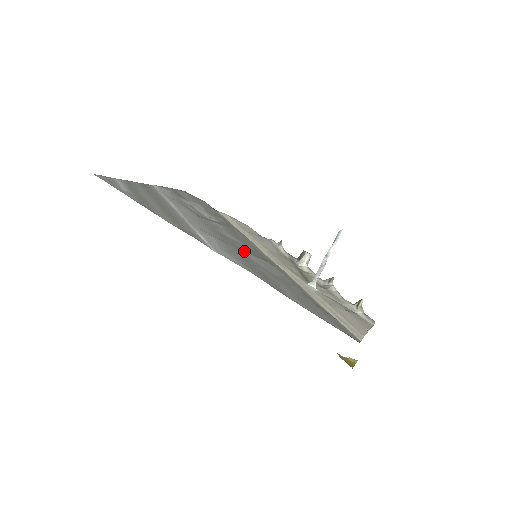
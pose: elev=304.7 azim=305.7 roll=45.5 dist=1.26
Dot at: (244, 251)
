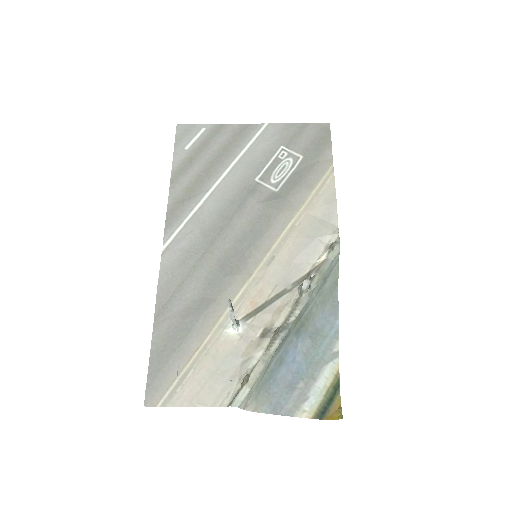
Dot at: (213, 253)
